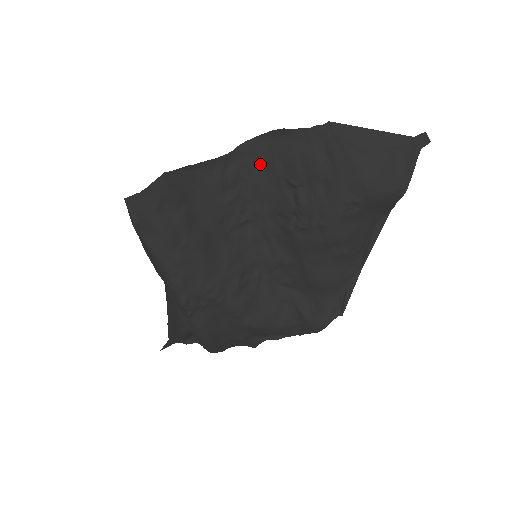
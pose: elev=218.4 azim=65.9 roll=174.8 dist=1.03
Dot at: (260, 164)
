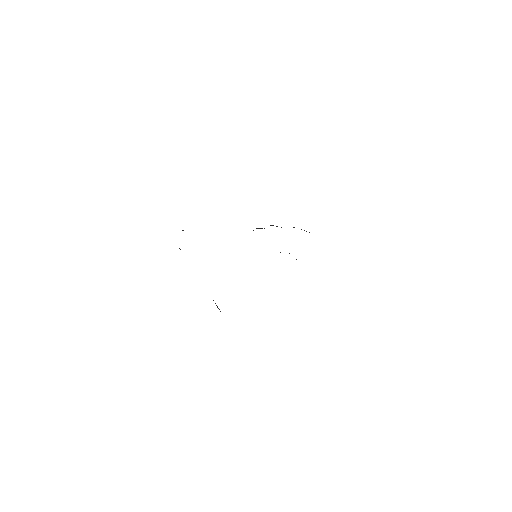
Dot at: occluded
